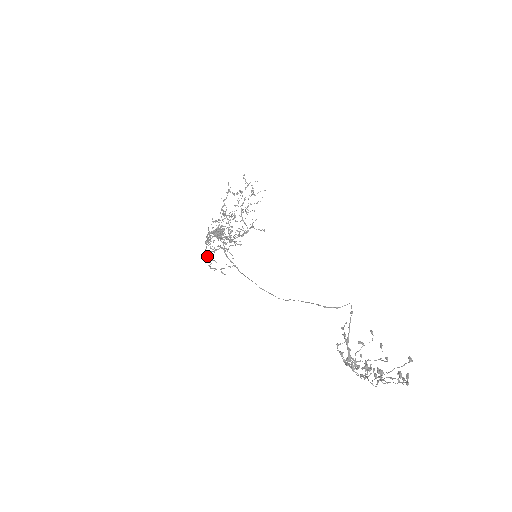
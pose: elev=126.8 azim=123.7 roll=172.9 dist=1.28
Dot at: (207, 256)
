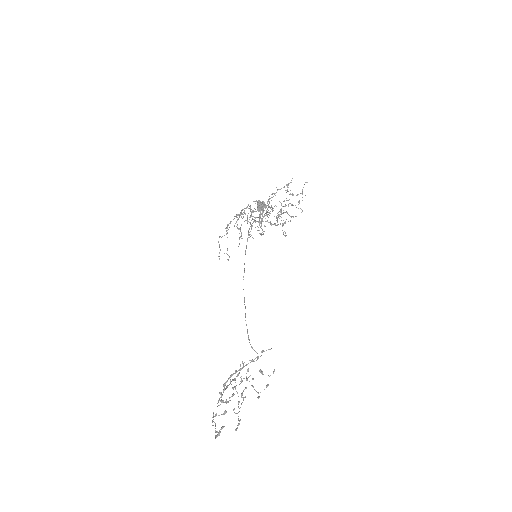
Dot at: (226, 228)
